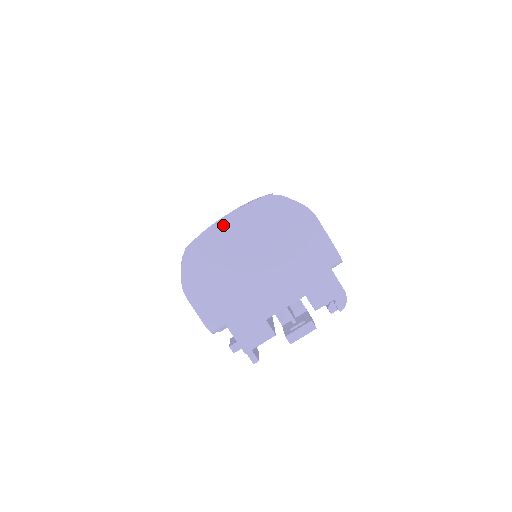
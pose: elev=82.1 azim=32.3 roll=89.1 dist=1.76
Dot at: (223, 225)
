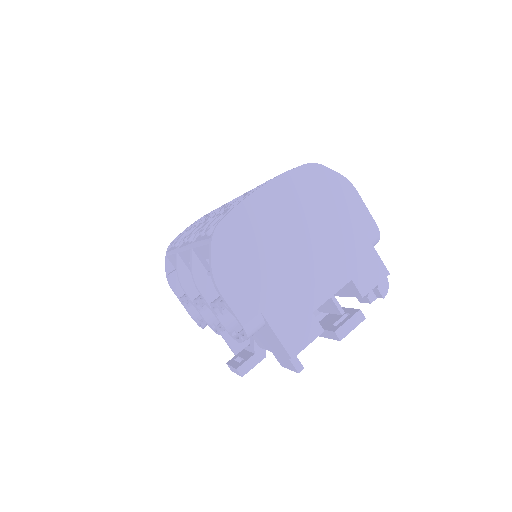
Dot at: (260, 196)
